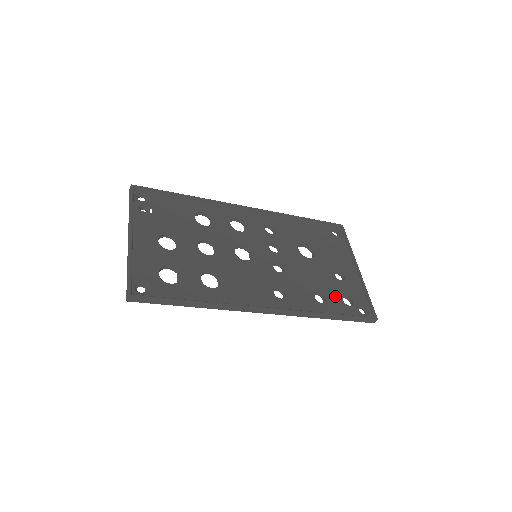
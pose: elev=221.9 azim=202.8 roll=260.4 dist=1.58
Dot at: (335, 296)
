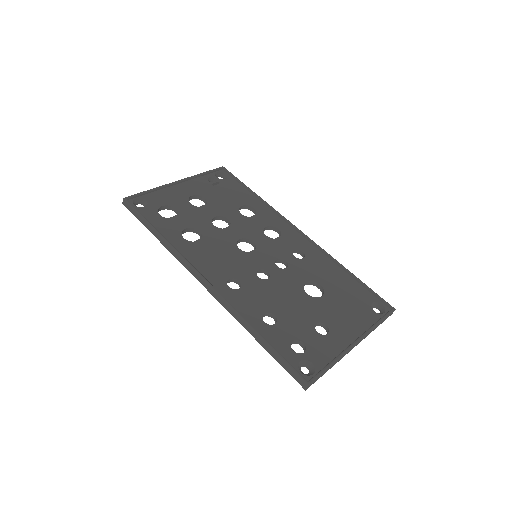
Dot at: (289, 332)
